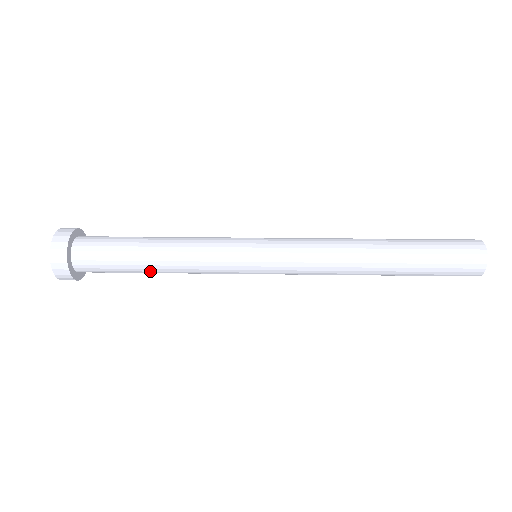
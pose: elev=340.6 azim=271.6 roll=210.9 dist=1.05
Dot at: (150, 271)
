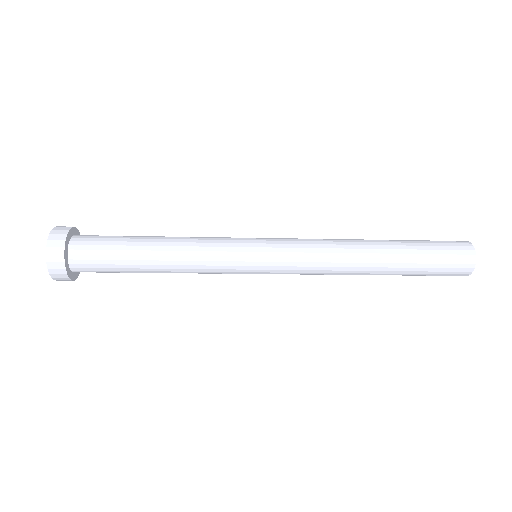
Dot at: (148, 250)
